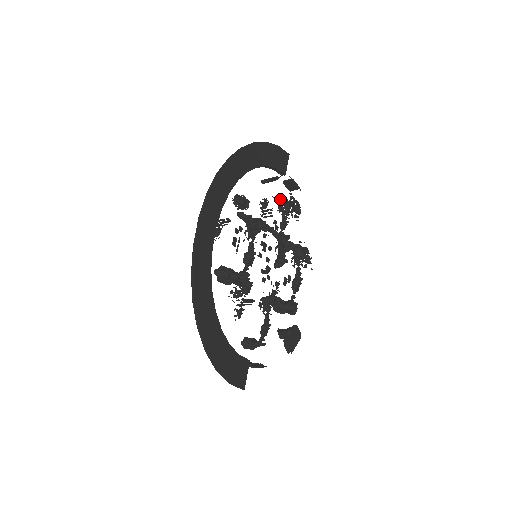
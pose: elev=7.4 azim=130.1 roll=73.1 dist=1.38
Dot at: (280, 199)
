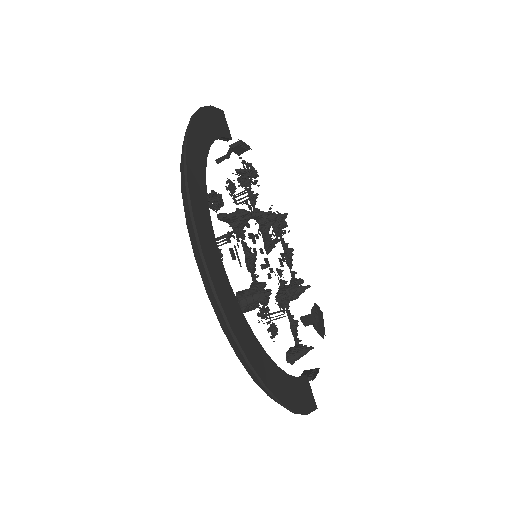
Dot at: (237, 171)
